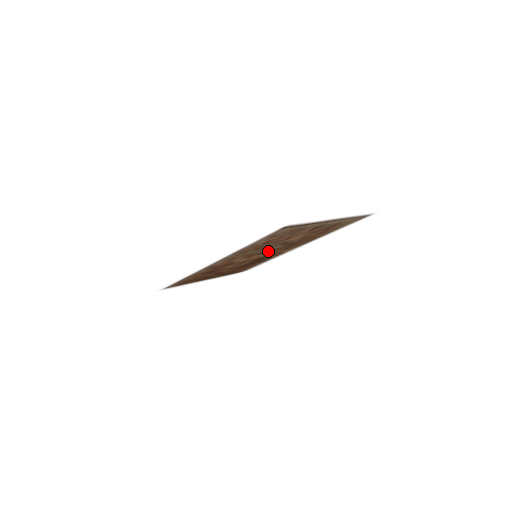
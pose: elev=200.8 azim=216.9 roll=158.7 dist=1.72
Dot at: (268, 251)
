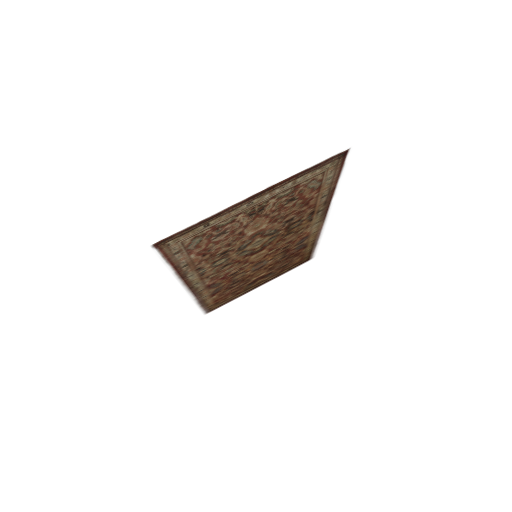
Dot at: (263, 246)
